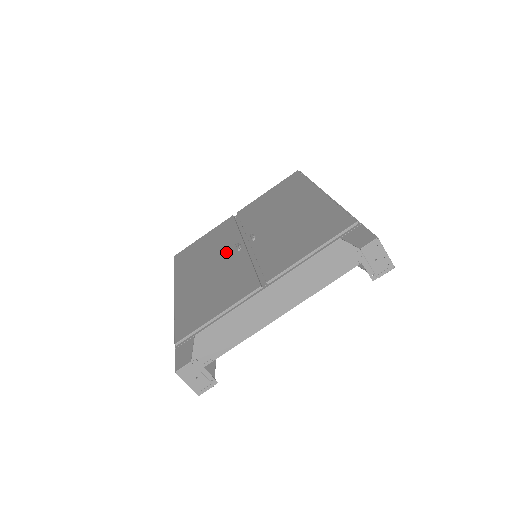
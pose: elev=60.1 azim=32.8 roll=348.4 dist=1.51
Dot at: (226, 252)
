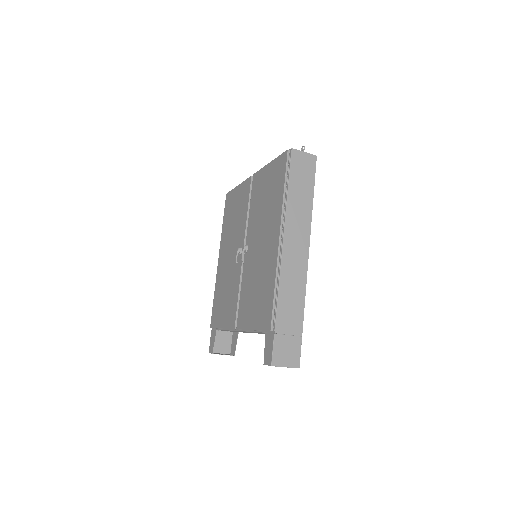
Dot at: (237, 246)
